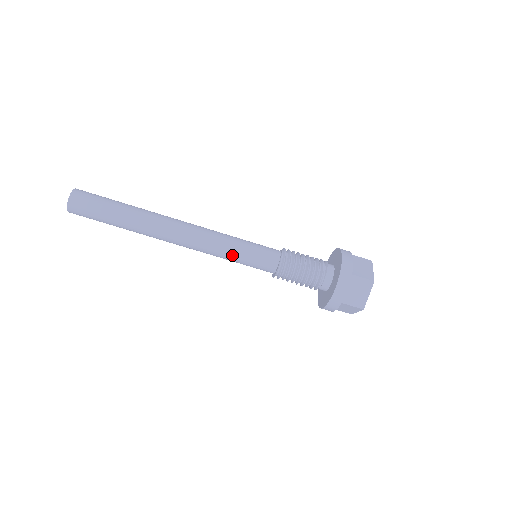
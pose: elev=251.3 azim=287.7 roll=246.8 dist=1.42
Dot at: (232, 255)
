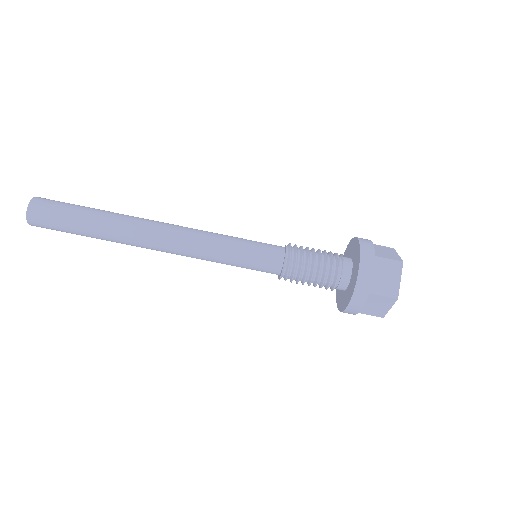
Dot at: (227, 253)
